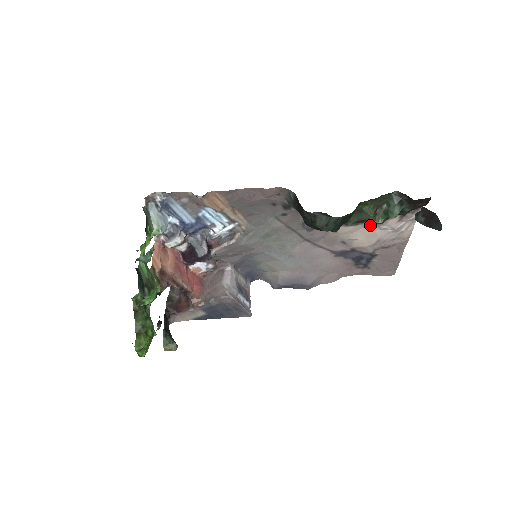
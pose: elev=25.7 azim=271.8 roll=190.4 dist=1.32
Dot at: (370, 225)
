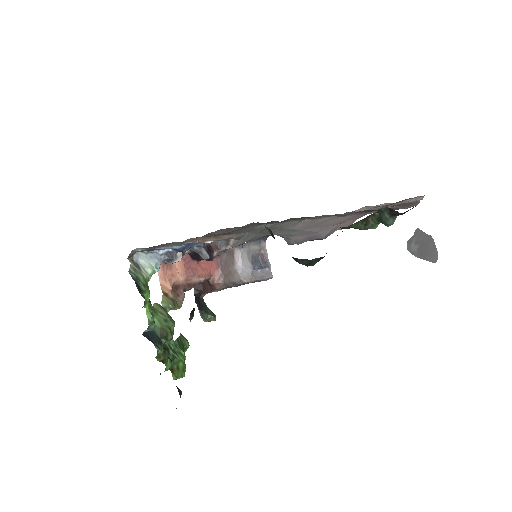
Dot at: occluded
